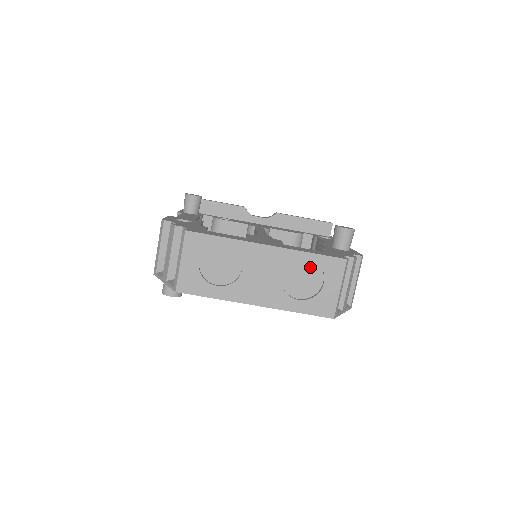
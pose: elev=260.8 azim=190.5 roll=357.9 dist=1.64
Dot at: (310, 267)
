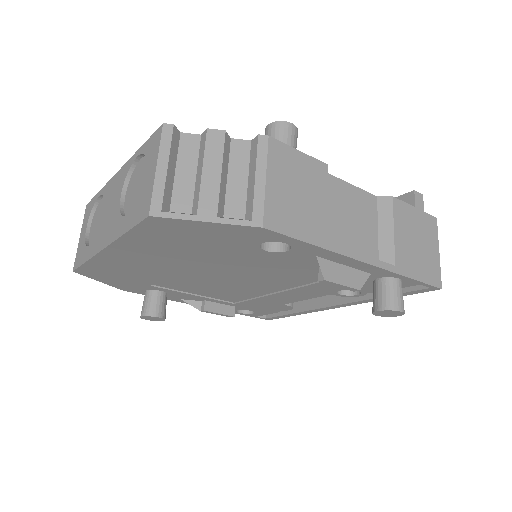
Dot at: (143, 167)
